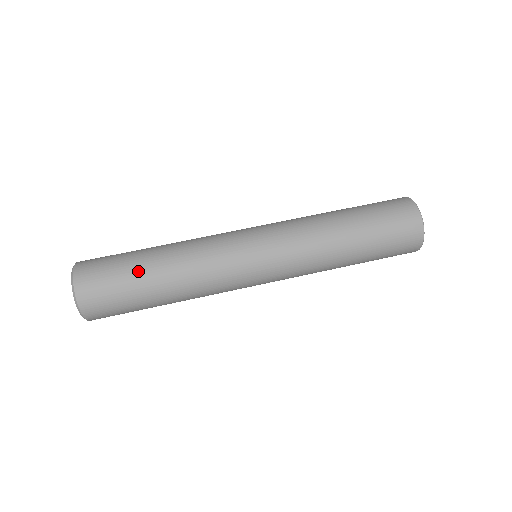
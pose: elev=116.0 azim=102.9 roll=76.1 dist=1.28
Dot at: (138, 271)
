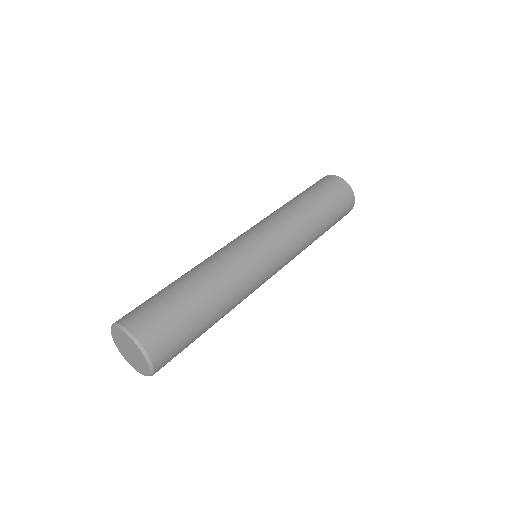
Dot at: (187, 300)
